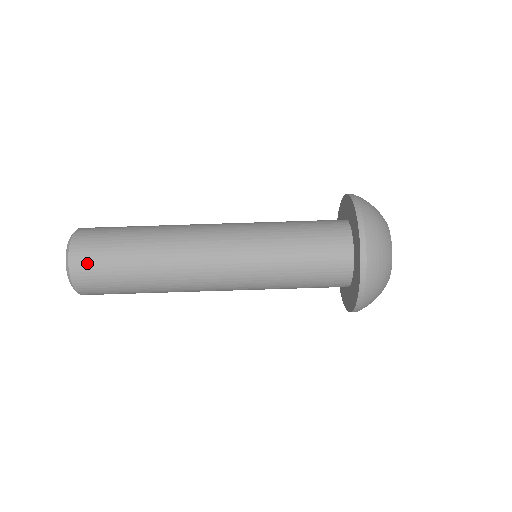
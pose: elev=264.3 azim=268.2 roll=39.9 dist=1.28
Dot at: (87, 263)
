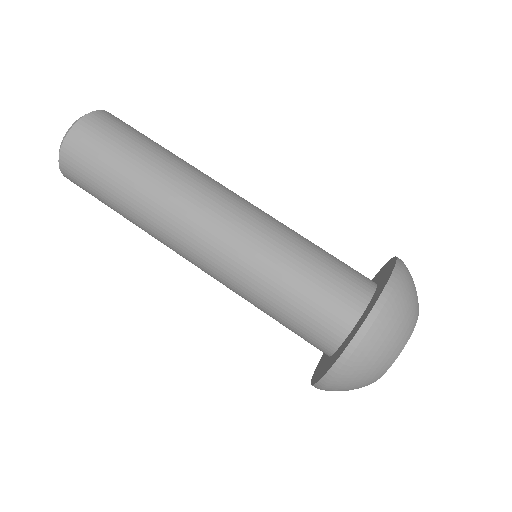
Dot at: (105, 124)
